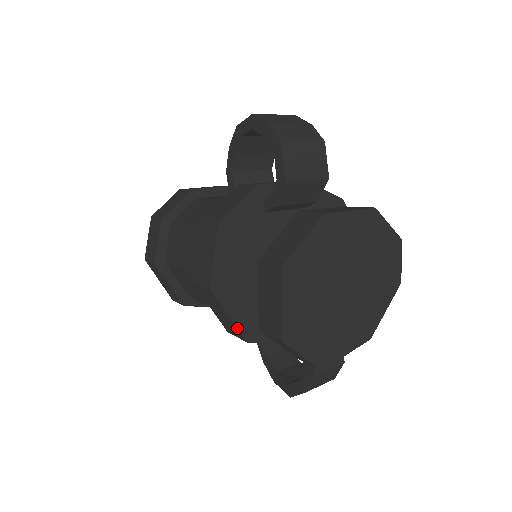
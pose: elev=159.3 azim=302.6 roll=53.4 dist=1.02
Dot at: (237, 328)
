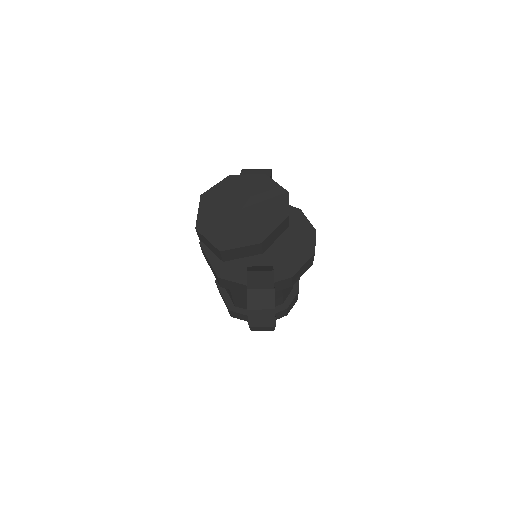
Dot at: (212, 268)
